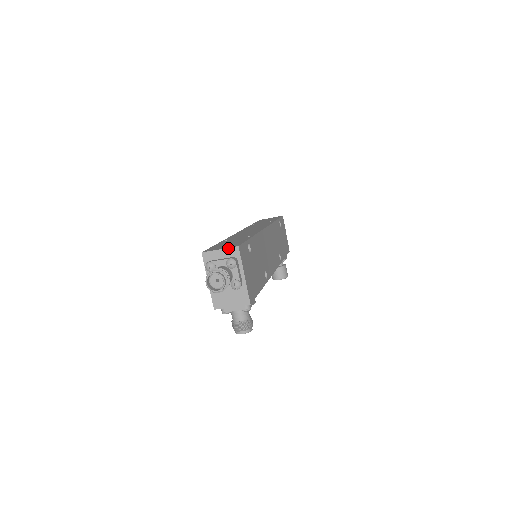
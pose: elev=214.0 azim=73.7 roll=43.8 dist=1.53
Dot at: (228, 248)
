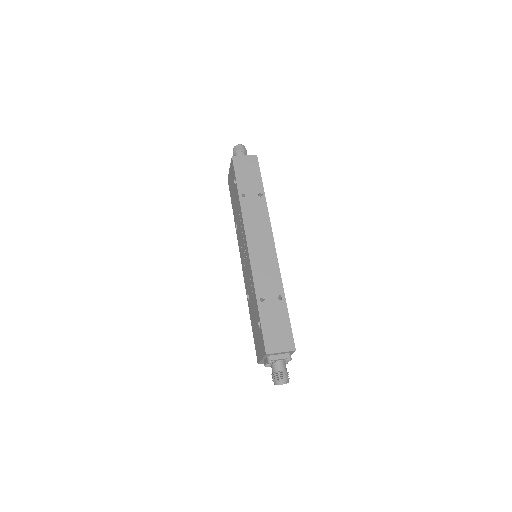
Dot at: (288, 352)
